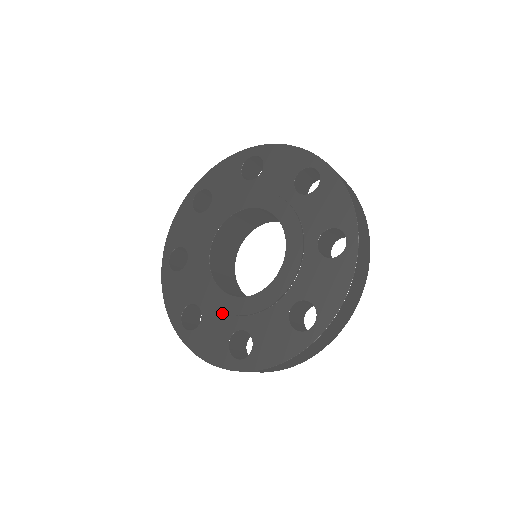
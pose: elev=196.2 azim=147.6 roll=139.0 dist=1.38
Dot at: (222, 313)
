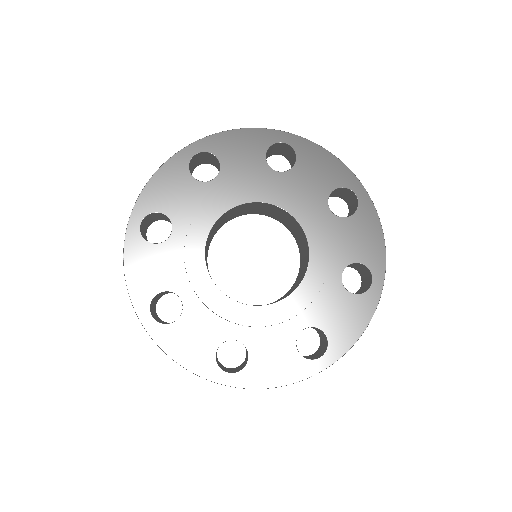
Dot at: (270, 328)
